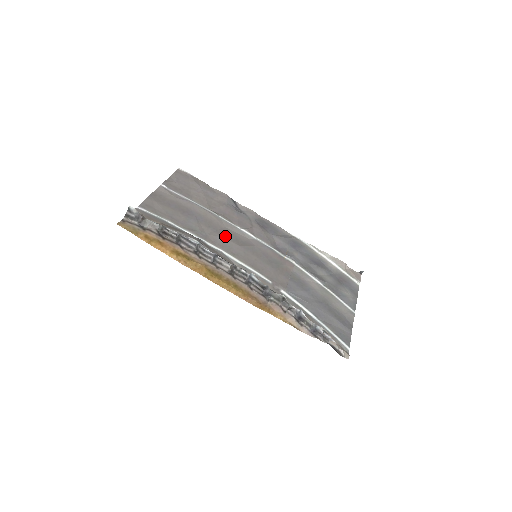
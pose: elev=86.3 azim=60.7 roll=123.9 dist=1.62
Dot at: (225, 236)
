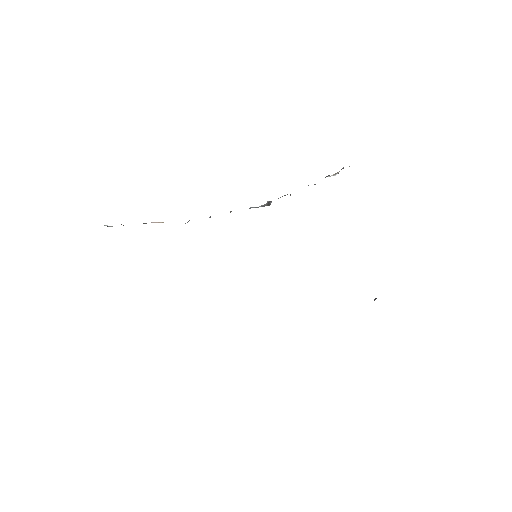
Dot at: occluded
